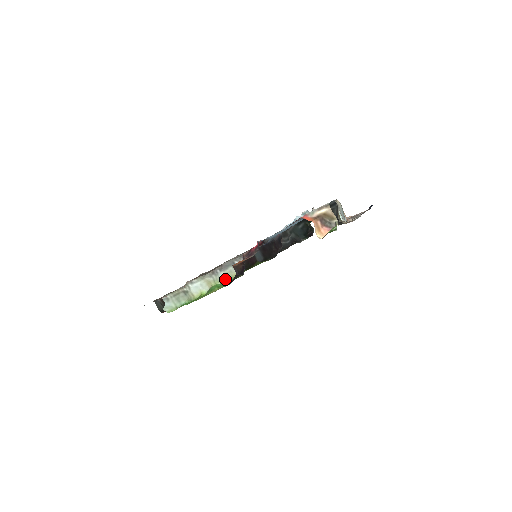
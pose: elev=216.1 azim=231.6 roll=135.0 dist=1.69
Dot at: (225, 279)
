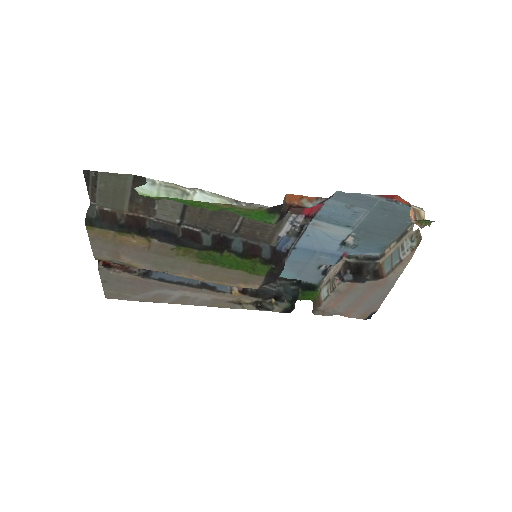
Dot at: (246, 216)
